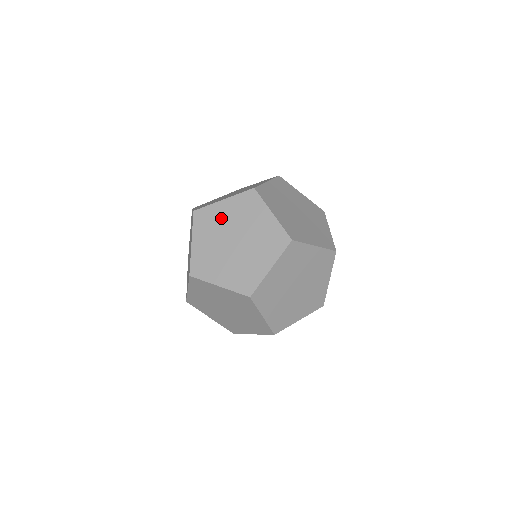
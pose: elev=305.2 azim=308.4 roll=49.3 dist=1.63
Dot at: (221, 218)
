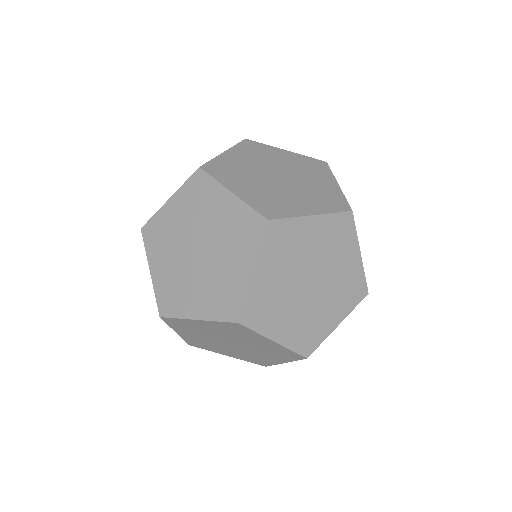
Dot at: (275, 157)
